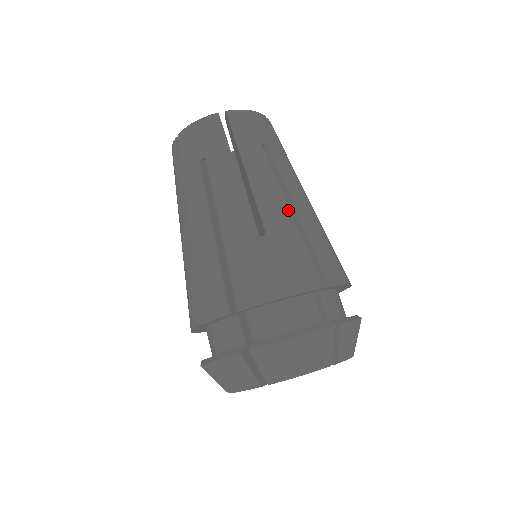
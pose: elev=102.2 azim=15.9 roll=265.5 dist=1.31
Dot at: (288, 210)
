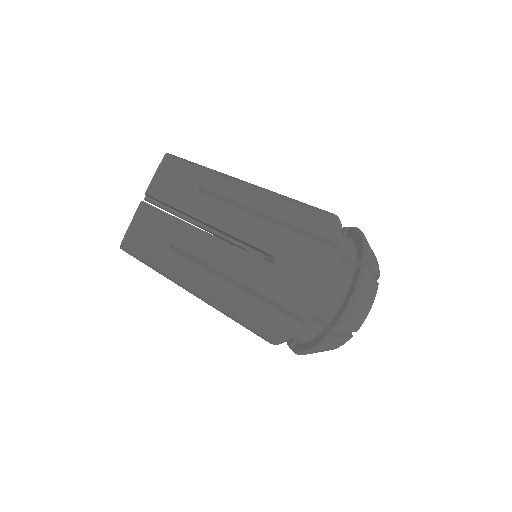
Dot at: (268, 223)
